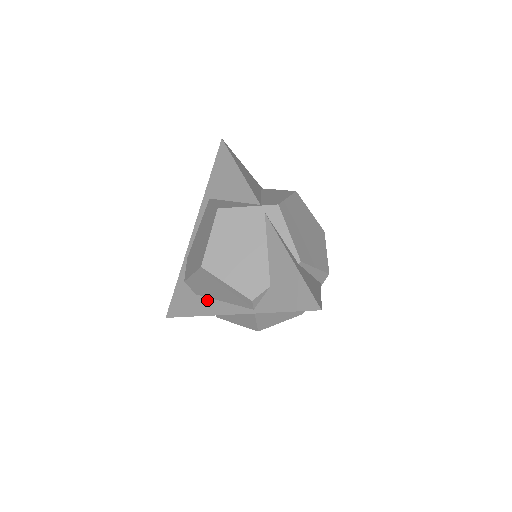
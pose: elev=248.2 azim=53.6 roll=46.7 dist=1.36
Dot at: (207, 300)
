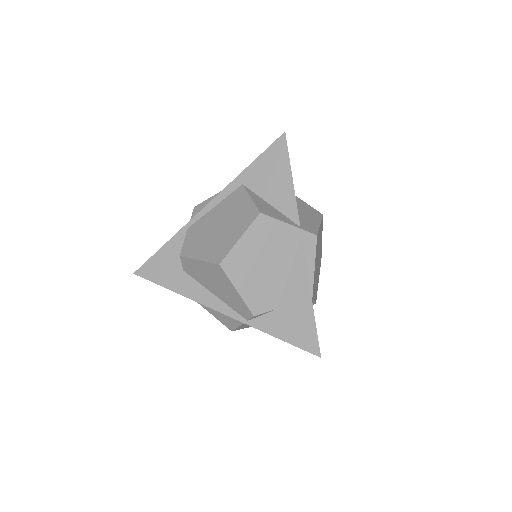
Dot at: (195, 283)
